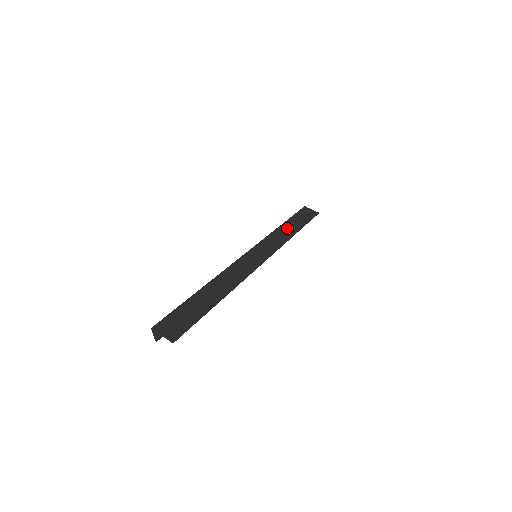
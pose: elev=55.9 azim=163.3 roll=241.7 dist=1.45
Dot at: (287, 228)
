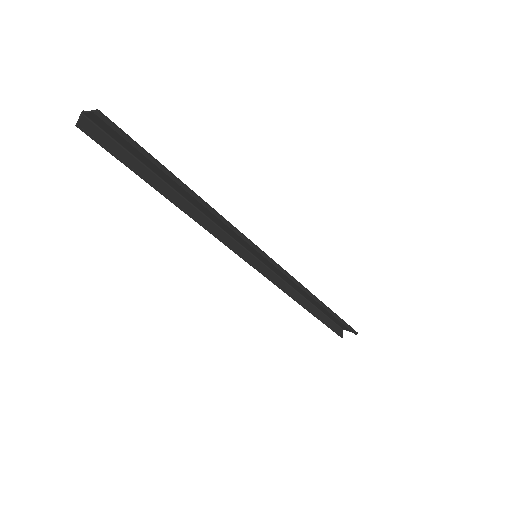
Dot at: occluded
